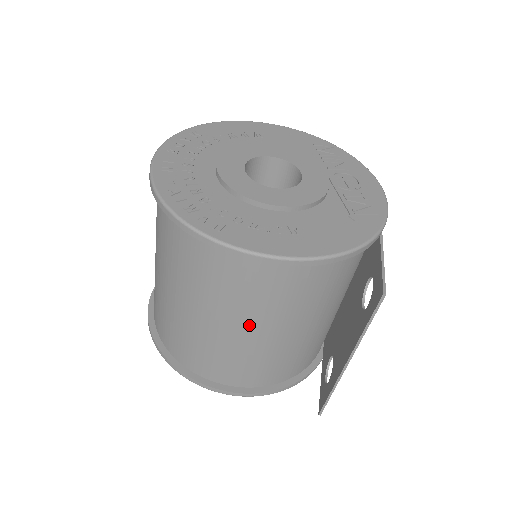
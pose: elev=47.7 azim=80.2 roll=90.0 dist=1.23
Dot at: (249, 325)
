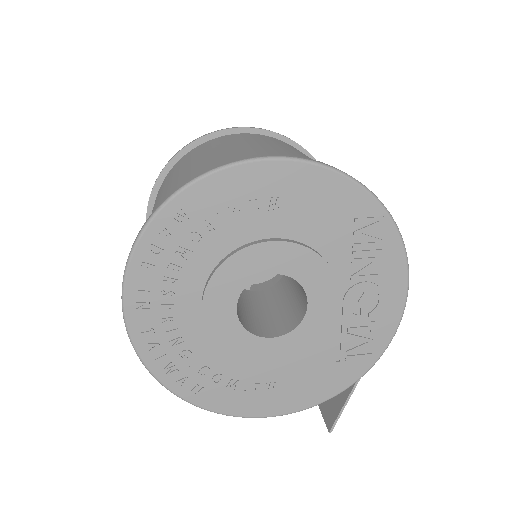
Dot at: occluded
